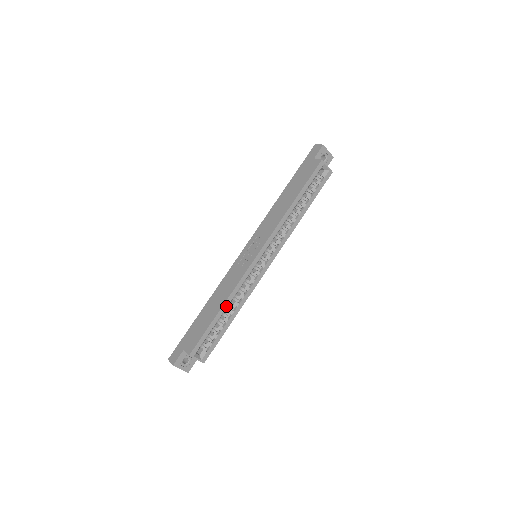
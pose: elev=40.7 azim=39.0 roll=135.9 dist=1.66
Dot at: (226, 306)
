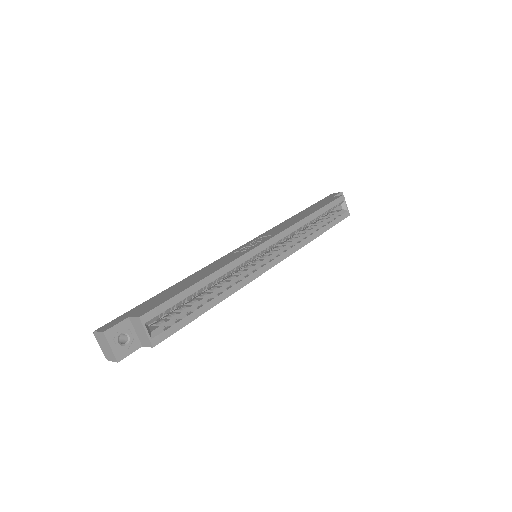
Dot at: (211, 280)
